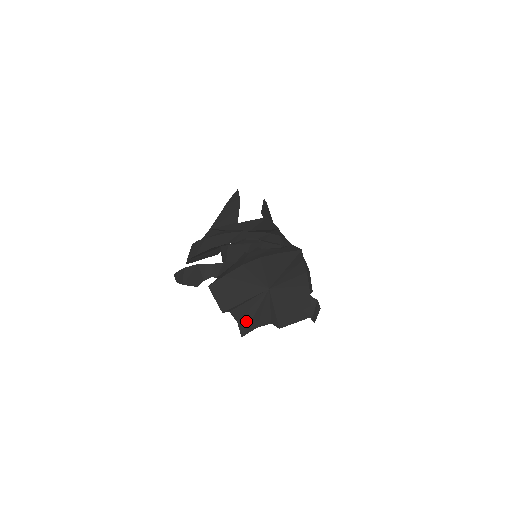
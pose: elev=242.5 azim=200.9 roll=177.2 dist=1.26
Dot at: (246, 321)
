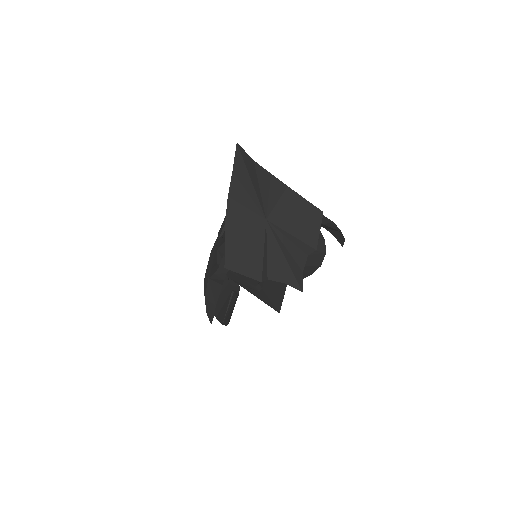
Dot at: (287, 272)
